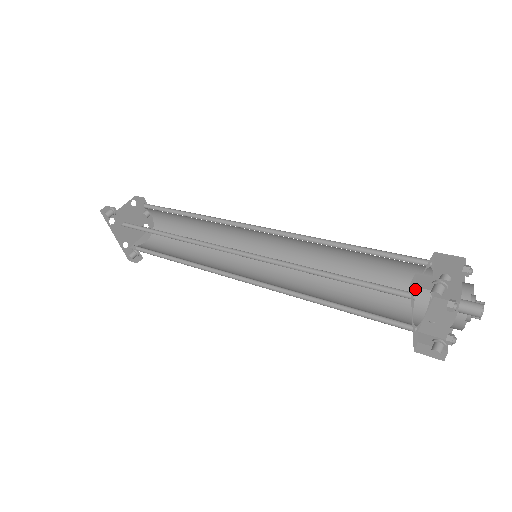
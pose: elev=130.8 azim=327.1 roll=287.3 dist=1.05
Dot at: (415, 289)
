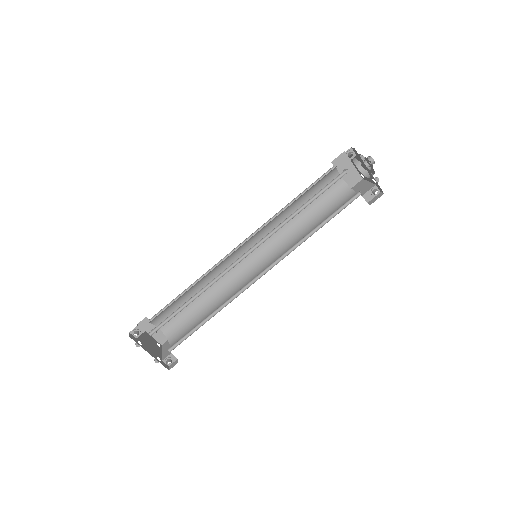
Dot at: occluded
